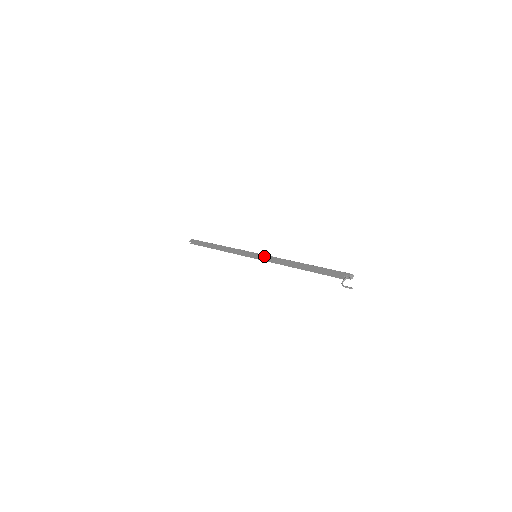
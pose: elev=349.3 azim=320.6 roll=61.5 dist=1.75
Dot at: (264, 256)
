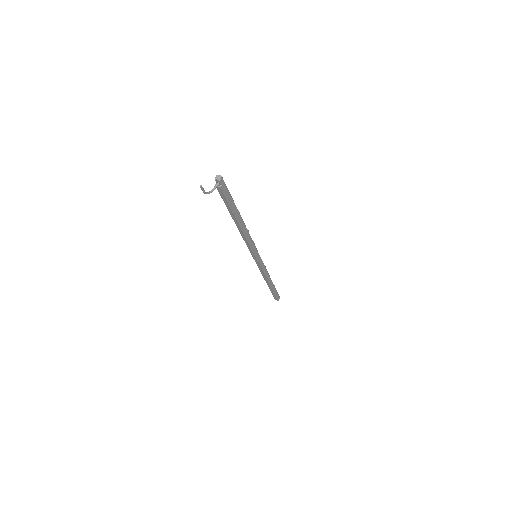
Dot at: occluded
